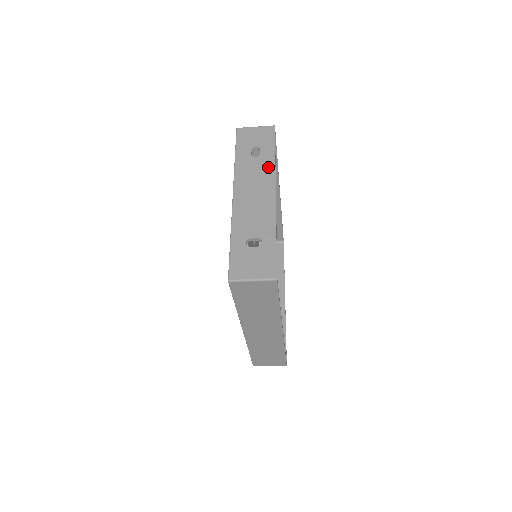
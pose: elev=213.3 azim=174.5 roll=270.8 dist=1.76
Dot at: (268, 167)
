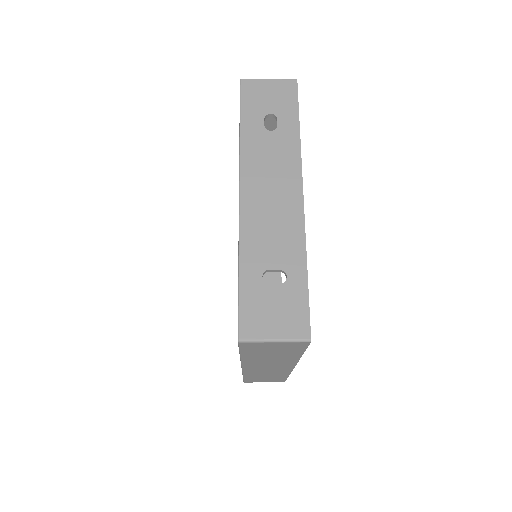
Dot at: (290, 149)
